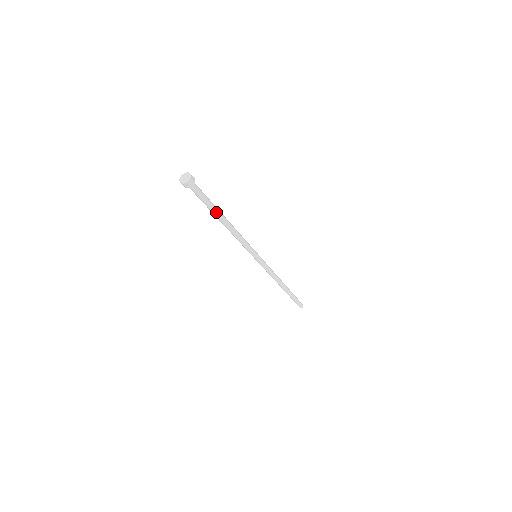
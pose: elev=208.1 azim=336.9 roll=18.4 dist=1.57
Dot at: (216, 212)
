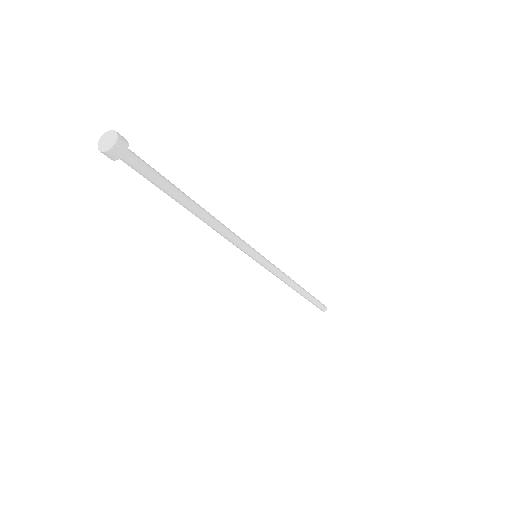
Dot at: (181, 194)
